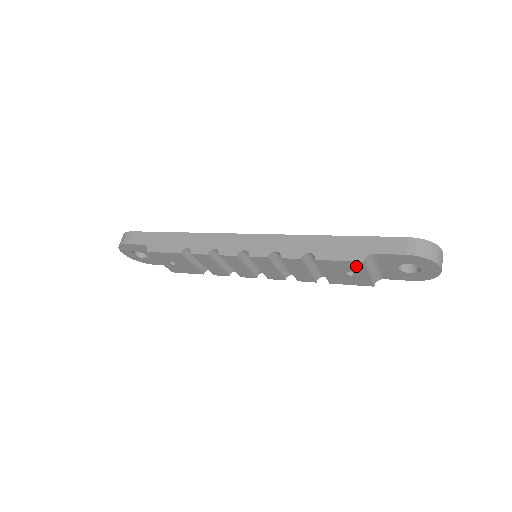
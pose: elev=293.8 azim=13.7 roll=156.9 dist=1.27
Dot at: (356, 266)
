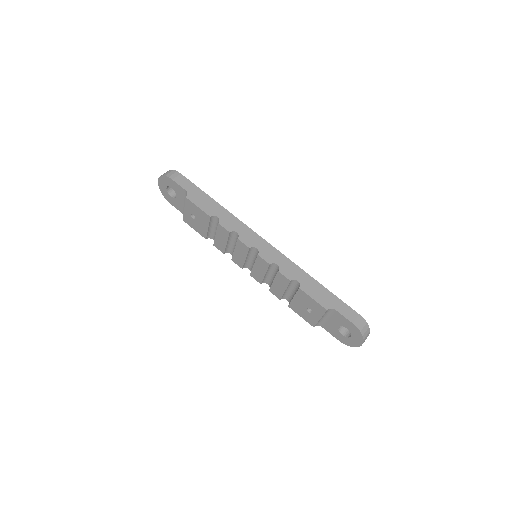
Dot at: (319, 309)
